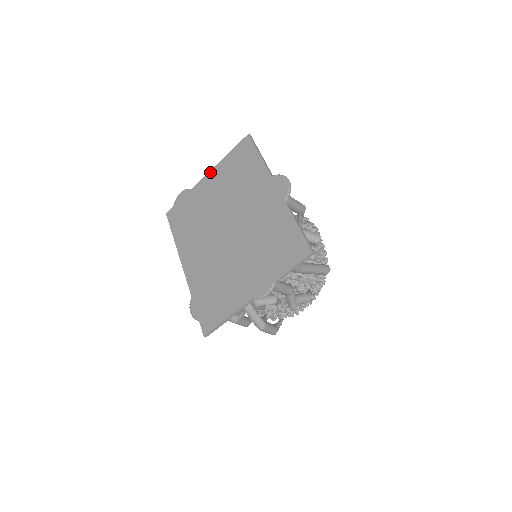
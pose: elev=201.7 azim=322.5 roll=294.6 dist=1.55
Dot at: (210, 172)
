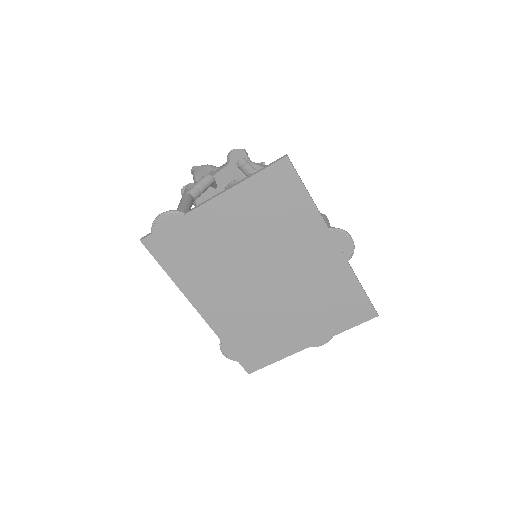
Dot at: (219, 198)
